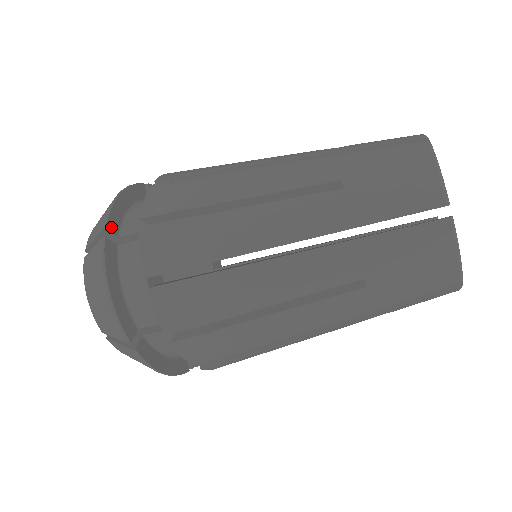
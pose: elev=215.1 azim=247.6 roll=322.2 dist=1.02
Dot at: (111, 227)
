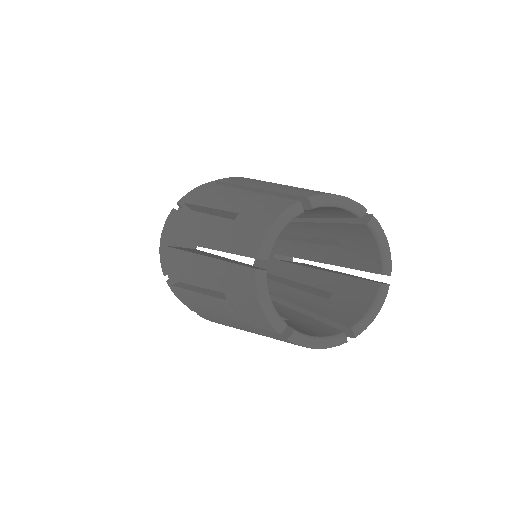
Dot at: occluded
